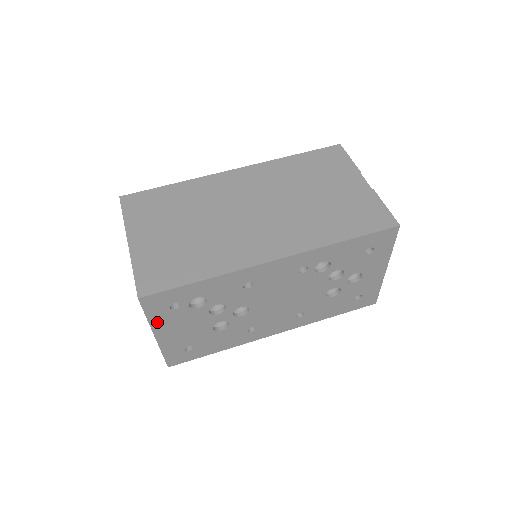
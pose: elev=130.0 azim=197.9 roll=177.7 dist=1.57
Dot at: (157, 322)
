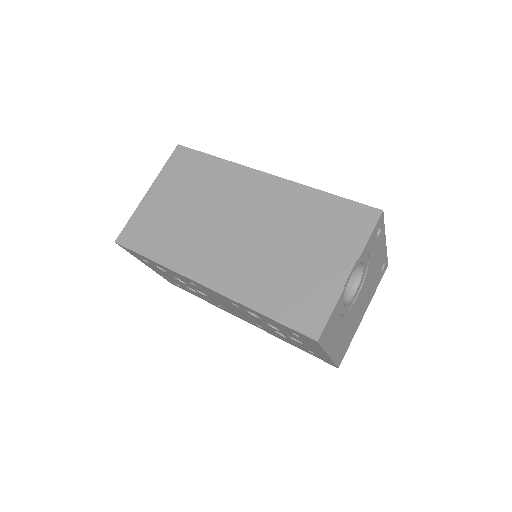
Dot at: (140, 259)
